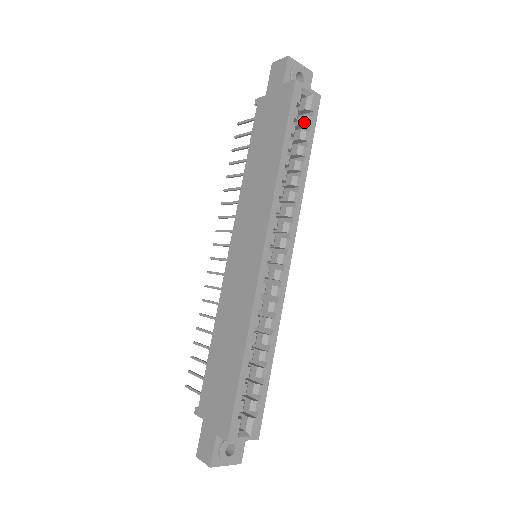
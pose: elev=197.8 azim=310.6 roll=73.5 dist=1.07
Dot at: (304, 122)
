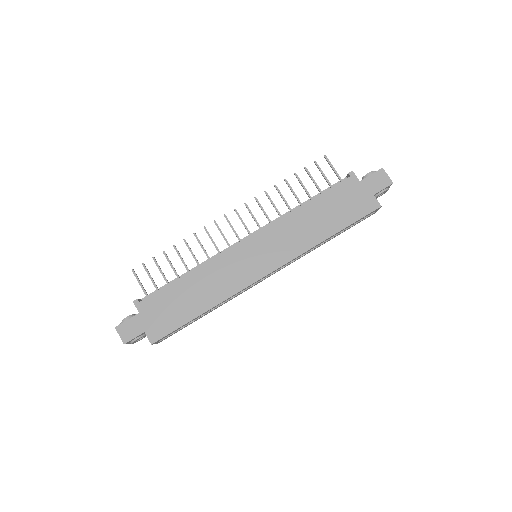
Dot at: occluded
